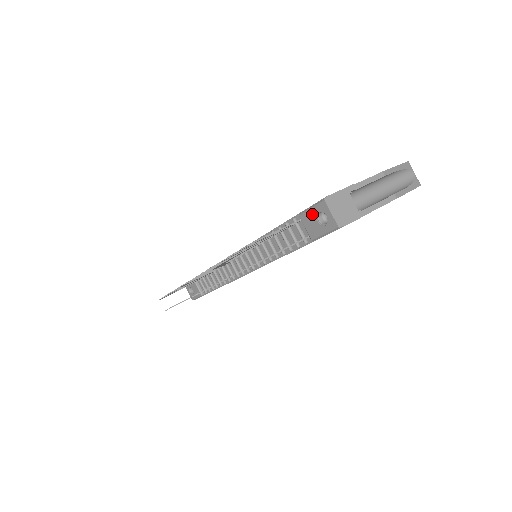
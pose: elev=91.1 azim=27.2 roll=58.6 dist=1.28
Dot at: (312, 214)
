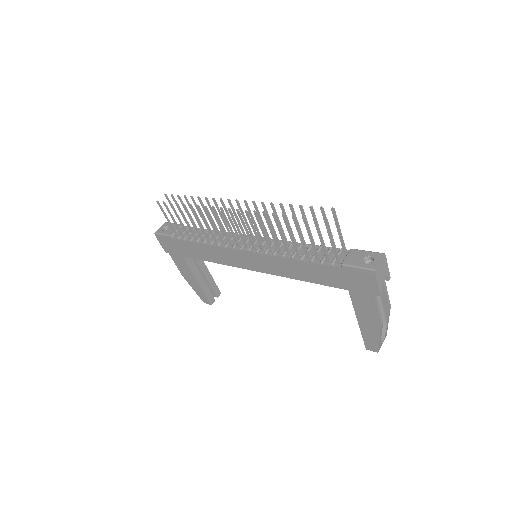
Dot at: (364, 254)
